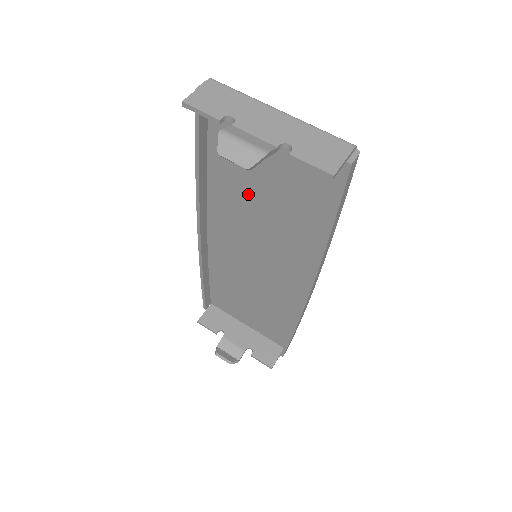
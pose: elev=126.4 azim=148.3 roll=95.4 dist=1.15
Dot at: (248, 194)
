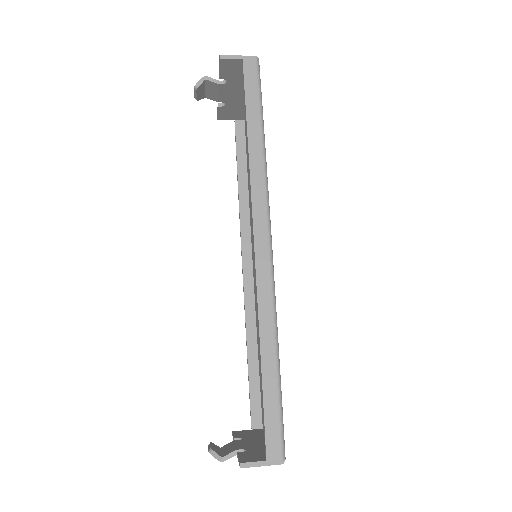
Dot at: occluded
